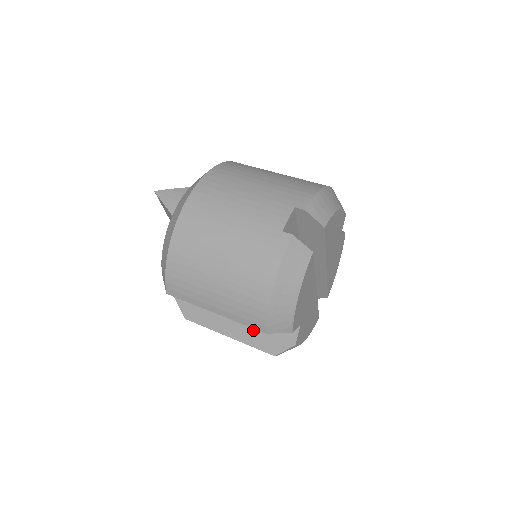
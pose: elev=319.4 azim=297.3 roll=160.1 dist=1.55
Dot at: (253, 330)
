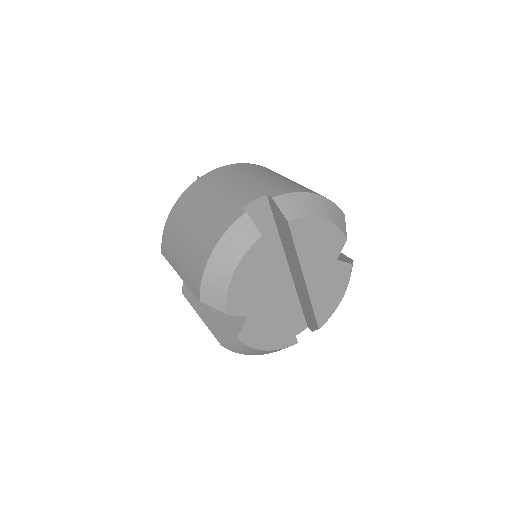
Dot at: (216, 315)
